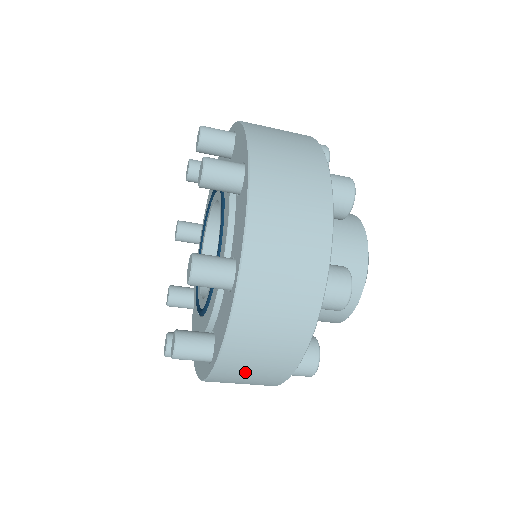
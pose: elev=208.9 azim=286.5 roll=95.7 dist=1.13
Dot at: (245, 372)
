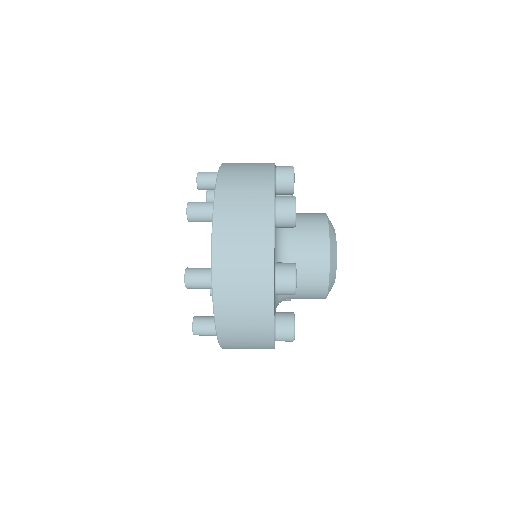
Dot at: occluded
